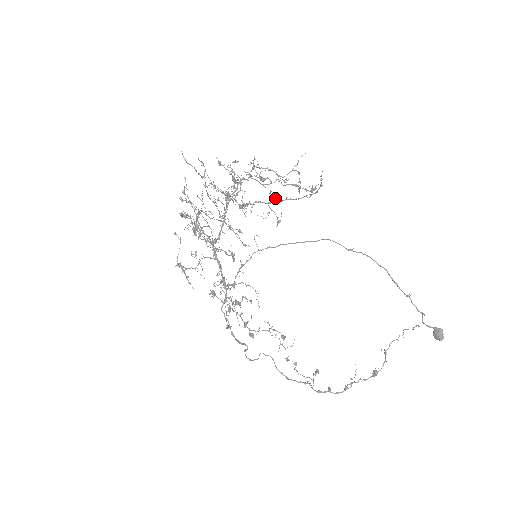
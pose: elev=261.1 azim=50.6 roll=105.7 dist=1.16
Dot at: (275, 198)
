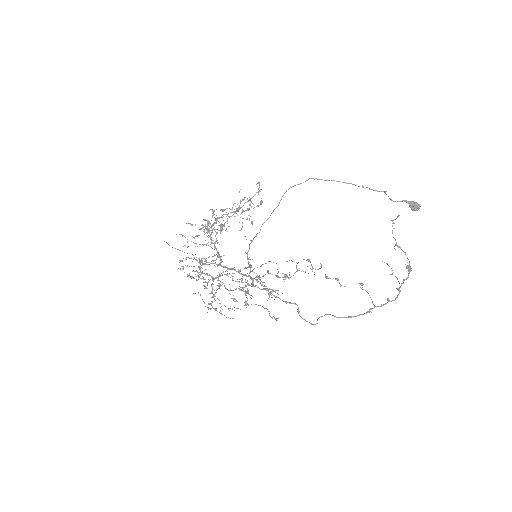
Dot at: (237, 208)
